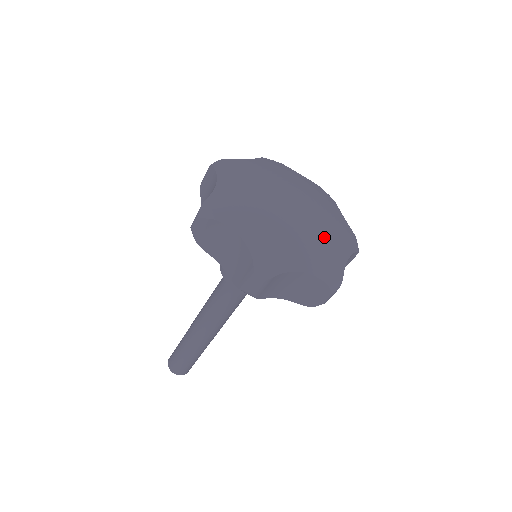
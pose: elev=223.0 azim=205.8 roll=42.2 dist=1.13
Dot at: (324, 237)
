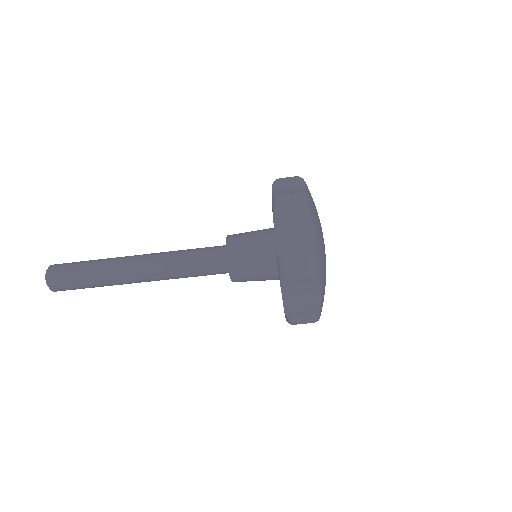
Dot at: occluded
